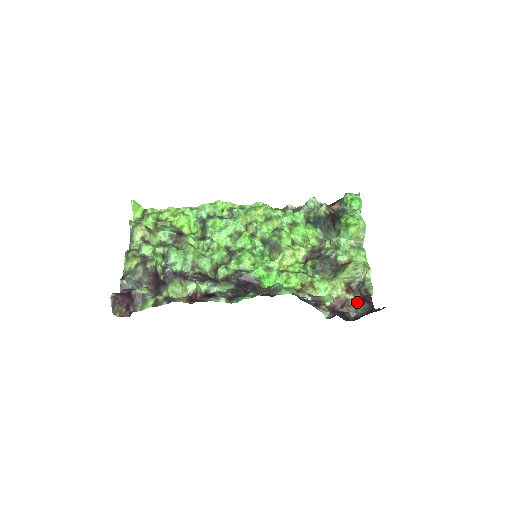
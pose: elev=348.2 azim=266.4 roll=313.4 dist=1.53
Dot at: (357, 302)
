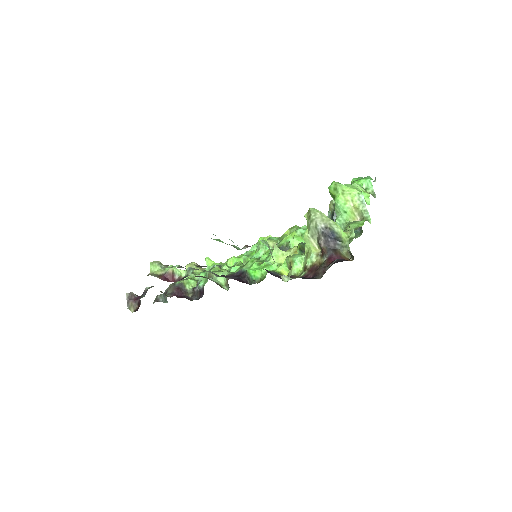
Dot at: (328, 261)
